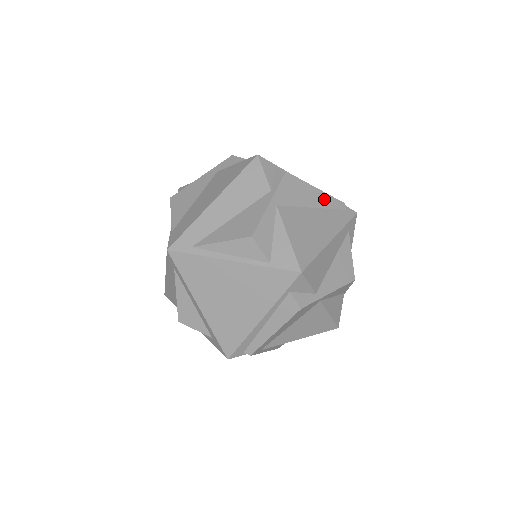
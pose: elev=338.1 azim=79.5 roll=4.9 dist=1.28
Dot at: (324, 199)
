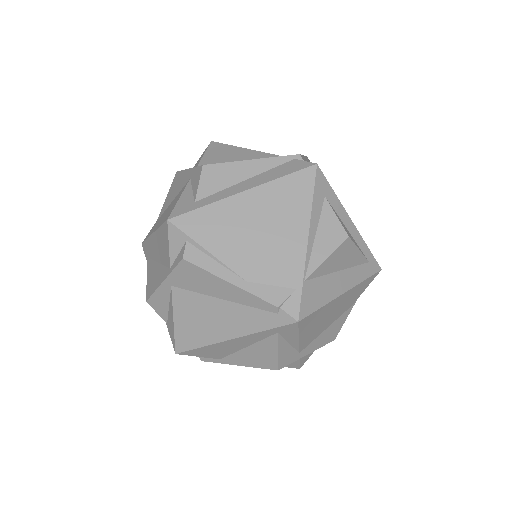
Dot at: (240, 295)
